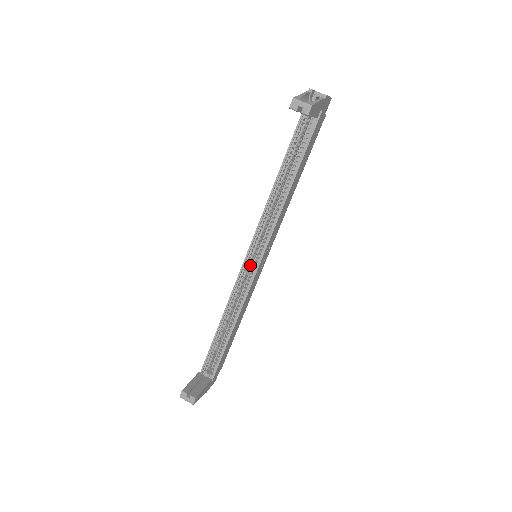
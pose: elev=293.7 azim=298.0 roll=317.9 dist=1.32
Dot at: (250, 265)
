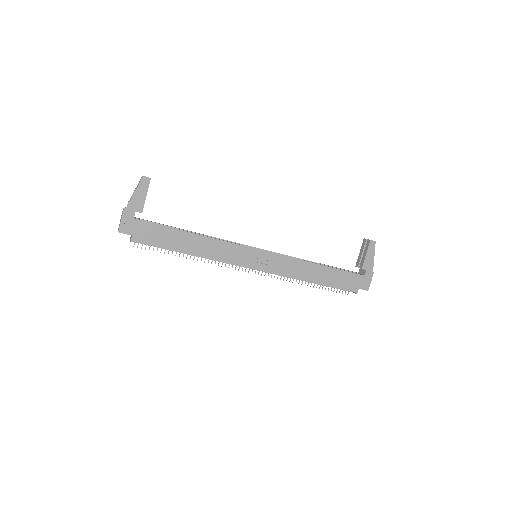
Dot at: occluded
